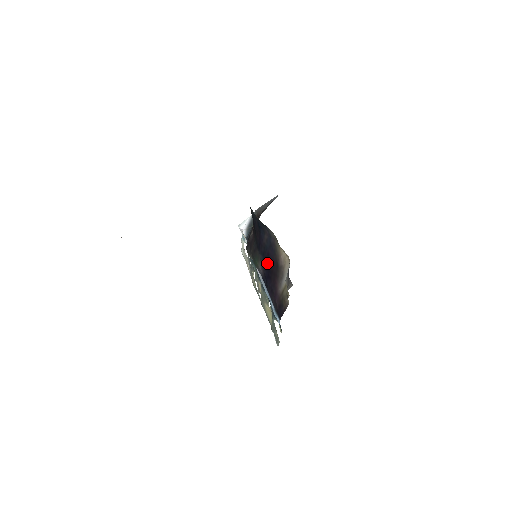
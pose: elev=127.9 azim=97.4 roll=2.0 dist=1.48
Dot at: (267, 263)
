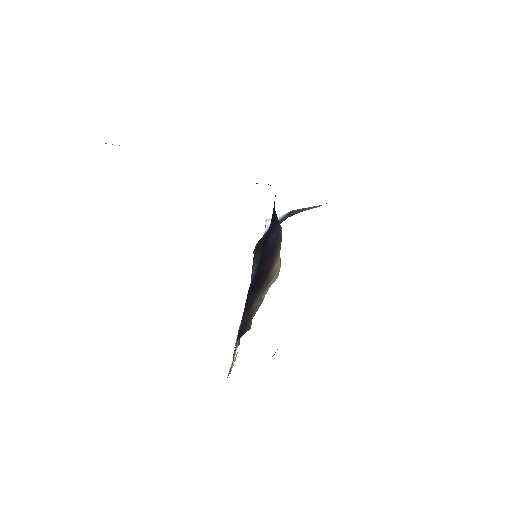
Dot at: (260, 268)
